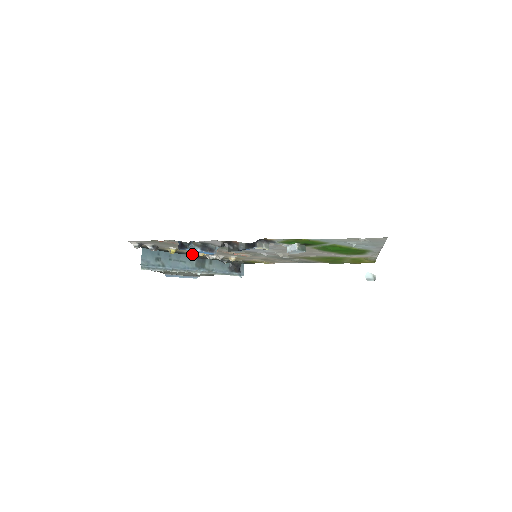
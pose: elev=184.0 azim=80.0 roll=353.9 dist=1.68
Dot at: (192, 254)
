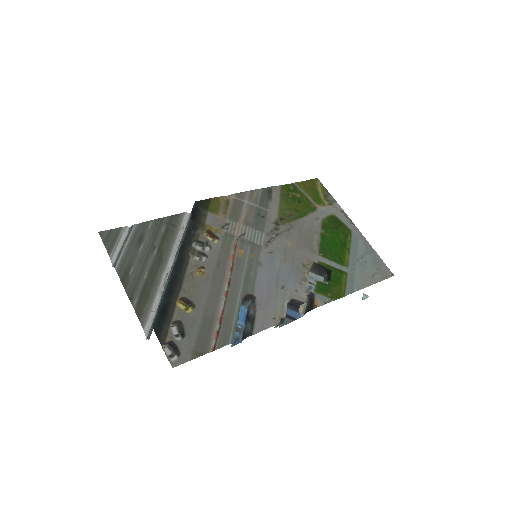
Dot at: (182, 270)
